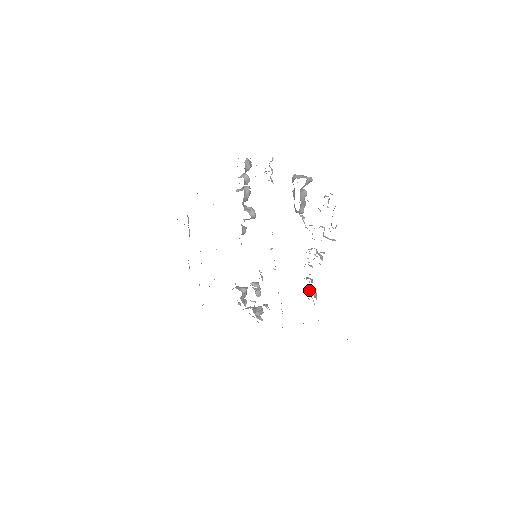
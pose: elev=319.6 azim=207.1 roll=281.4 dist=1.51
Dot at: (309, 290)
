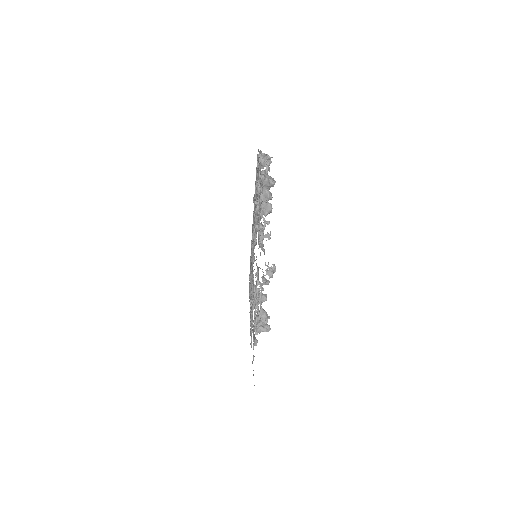
Dot at: occluded
